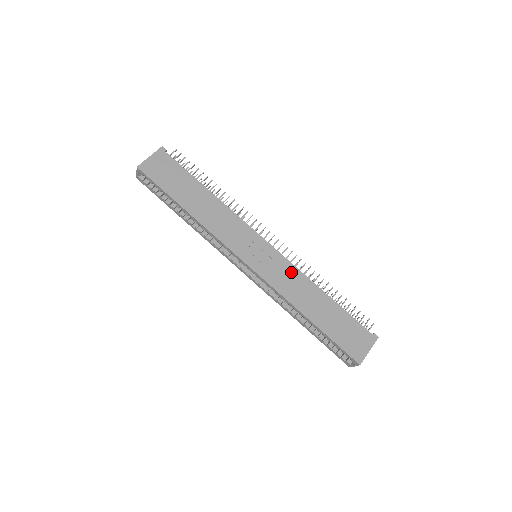
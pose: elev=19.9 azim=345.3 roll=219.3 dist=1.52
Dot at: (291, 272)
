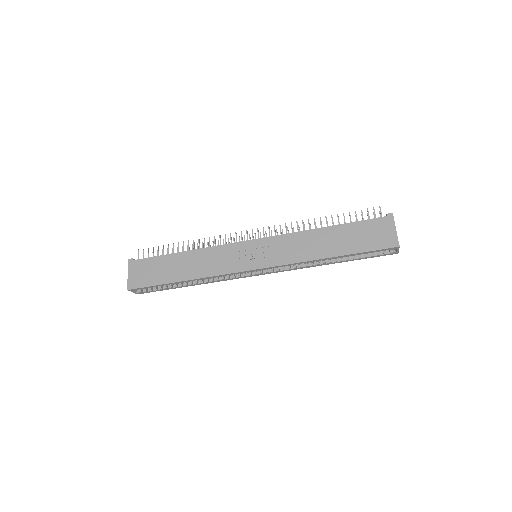
Dot at: (287, 241)
